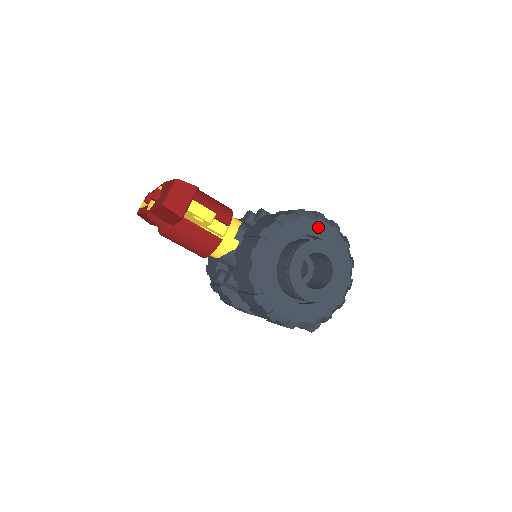
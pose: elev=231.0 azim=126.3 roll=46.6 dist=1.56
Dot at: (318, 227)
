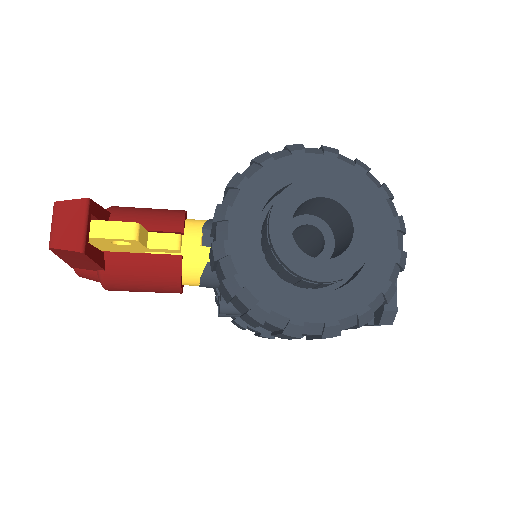
Dot at: (299, 165)
